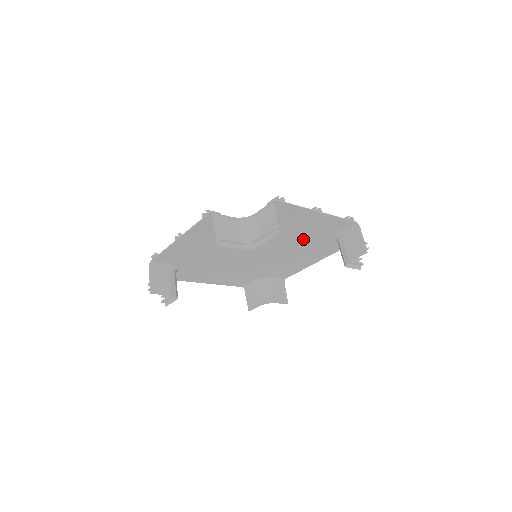
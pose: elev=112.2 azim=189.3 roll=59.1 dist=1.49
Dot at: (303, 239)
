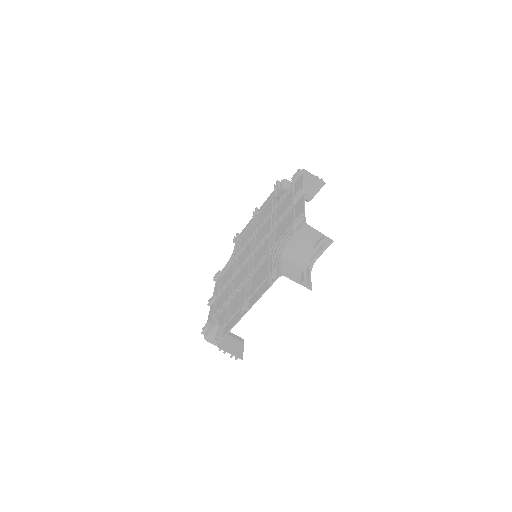
Dot at: (276, 213)
